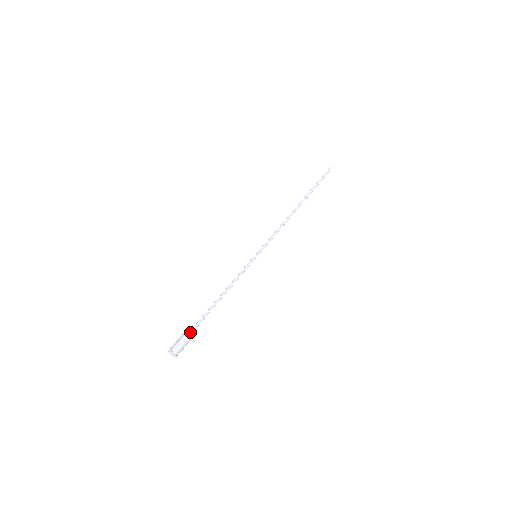
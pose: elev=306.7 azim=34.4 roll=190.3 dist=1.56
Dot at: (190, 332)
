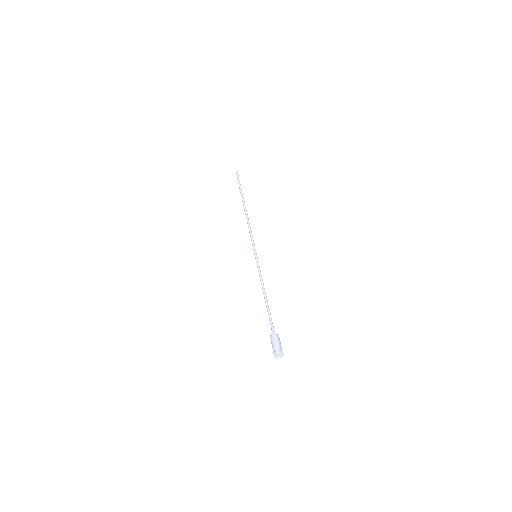
Dot at: (273, 333)
